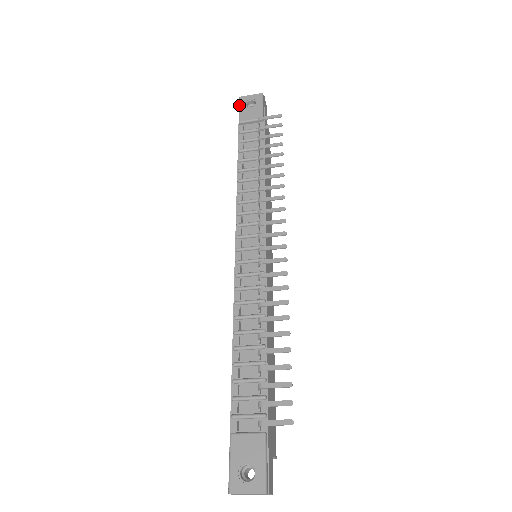
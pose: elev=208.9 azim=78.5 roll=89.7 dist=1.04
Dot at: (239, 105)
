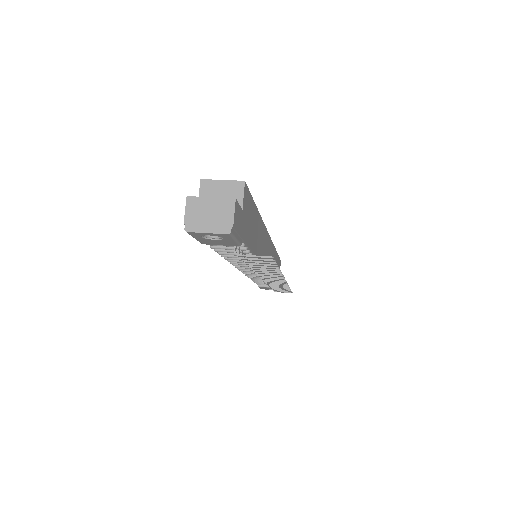
Dot at: occluded
